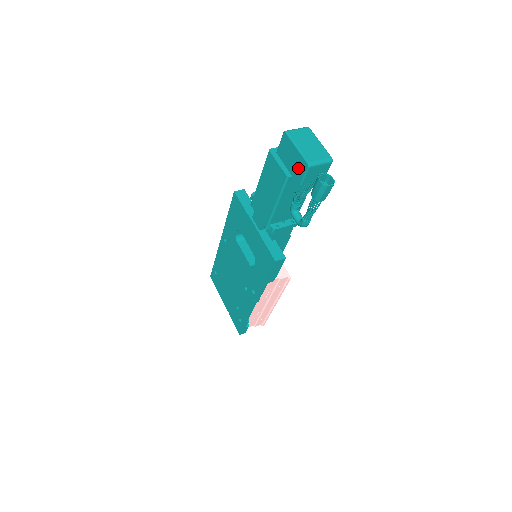
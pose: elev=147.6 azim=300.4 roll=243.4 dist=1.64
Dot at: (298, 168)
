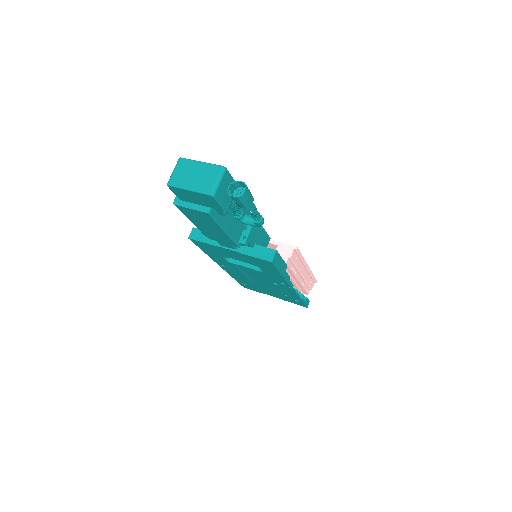
Dot at: (208, 201)
